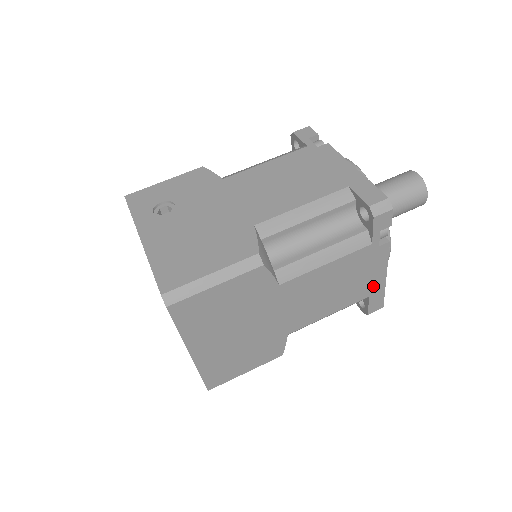
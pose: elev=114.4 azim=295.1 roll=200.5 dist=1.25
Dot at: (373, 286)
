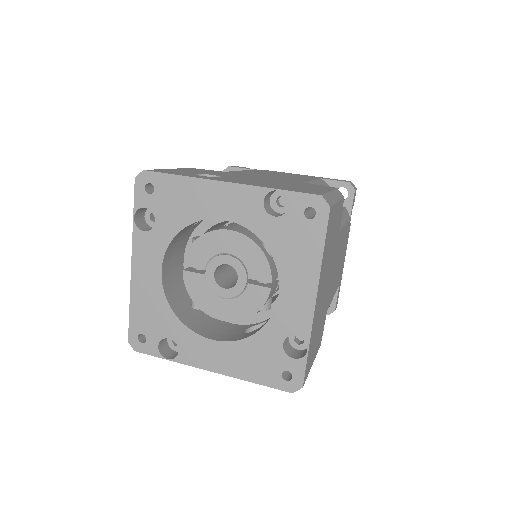
Dot at: (341, 272)
